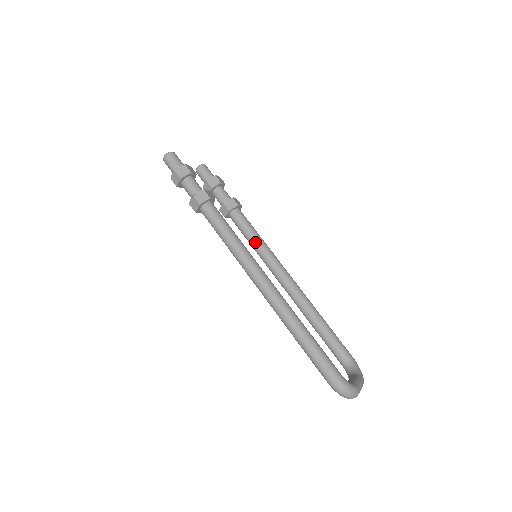
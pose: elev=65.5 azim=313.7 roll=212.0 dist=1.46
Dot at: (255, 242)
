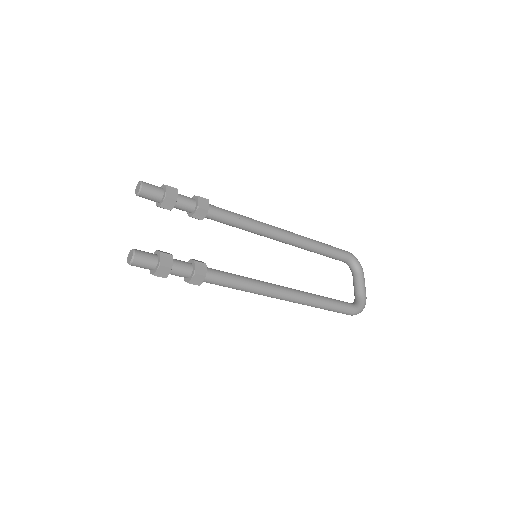
Dot at: (241, 228)
